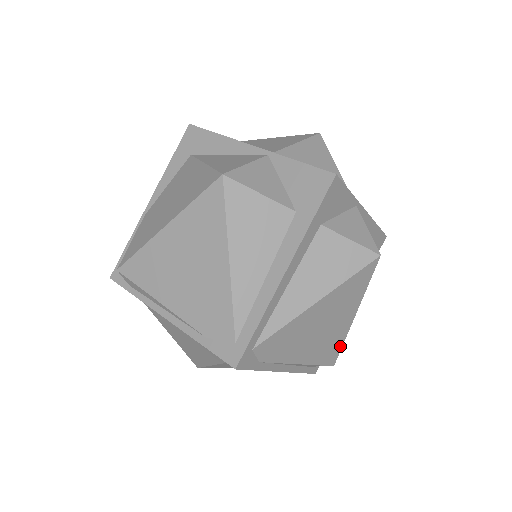
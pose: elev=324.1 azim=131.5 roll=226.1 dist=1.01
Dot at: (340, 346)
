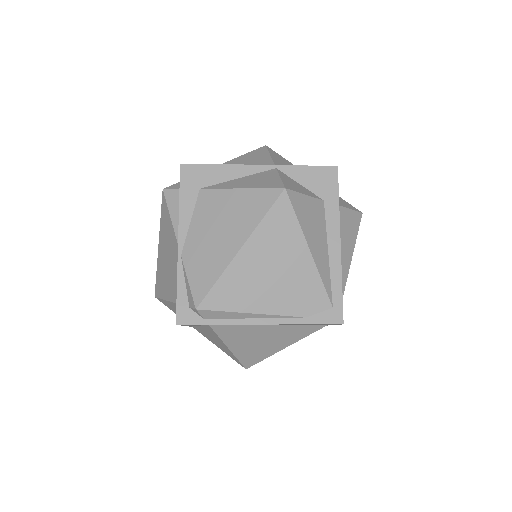
Dot at: occluded
